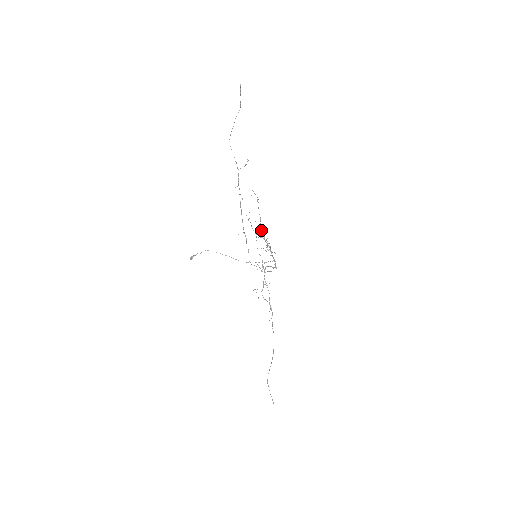
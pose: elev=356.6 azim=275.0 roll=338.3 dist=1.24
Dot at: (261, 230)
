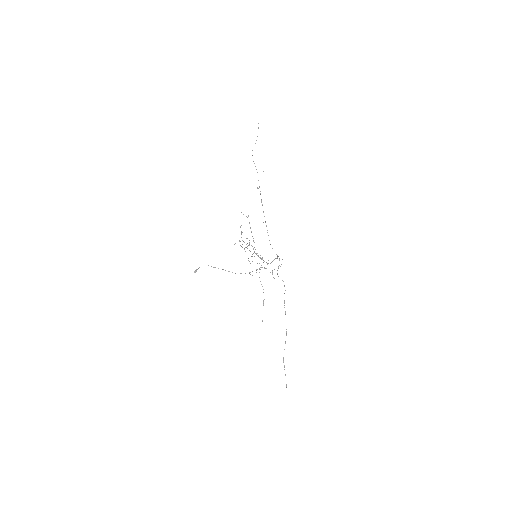
Dot at: (249, 243)
